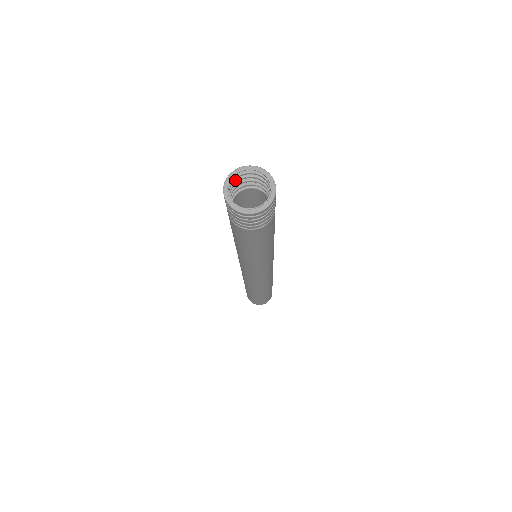
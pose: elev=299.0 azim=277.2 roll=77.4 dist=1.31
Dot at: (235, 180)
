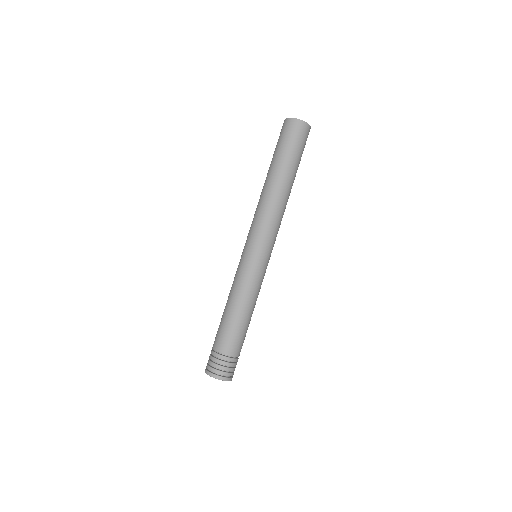
Dot at: (212, 368)
